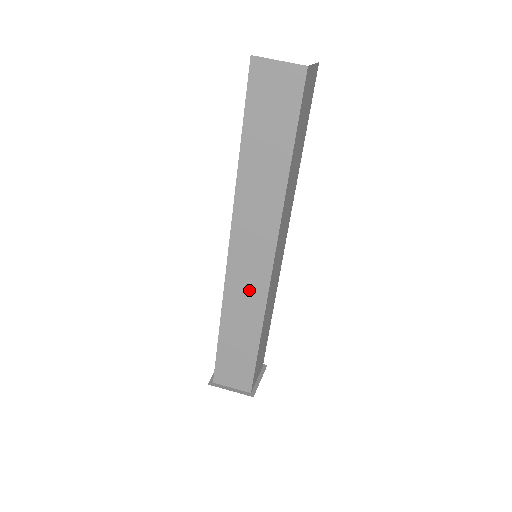
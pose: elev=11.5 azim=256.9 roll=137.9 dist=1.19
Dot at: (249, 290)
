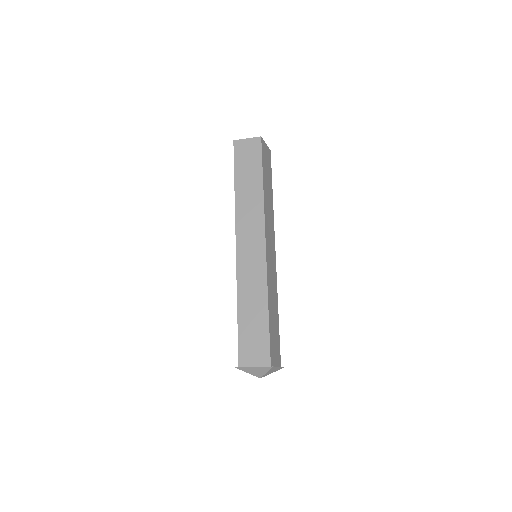
Dot at: (253, 269)
